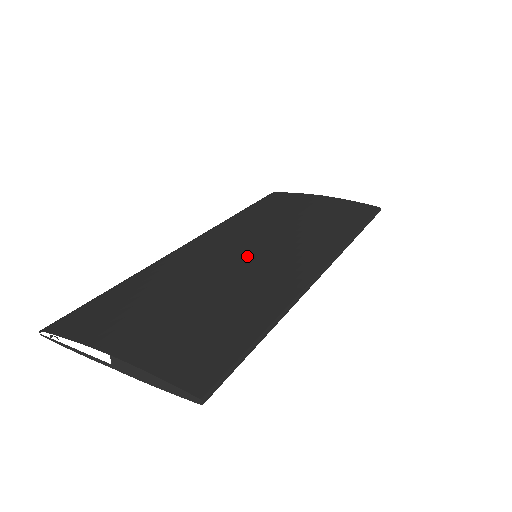
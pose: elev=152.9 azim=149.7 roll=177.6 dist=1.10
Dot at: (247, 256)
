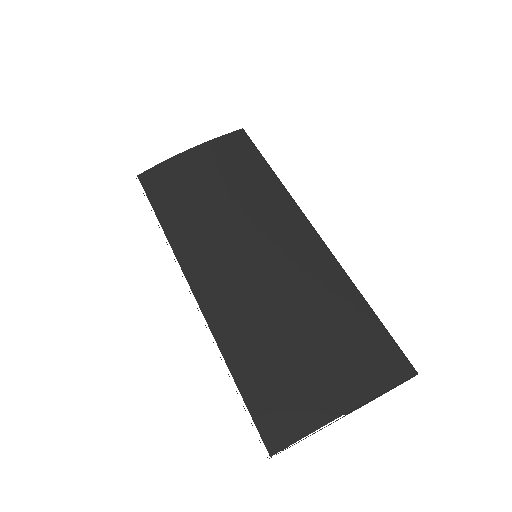
Dot at: (262, 264)
